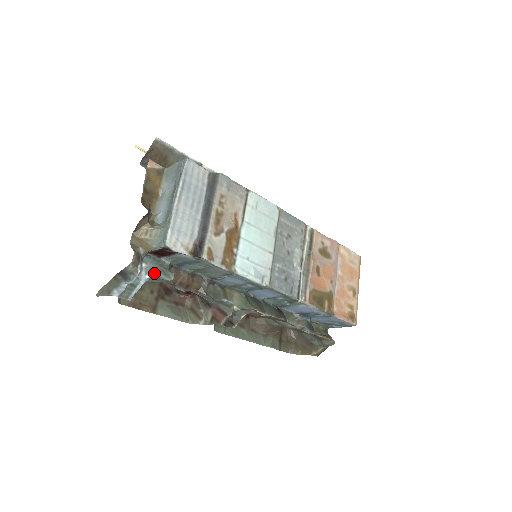
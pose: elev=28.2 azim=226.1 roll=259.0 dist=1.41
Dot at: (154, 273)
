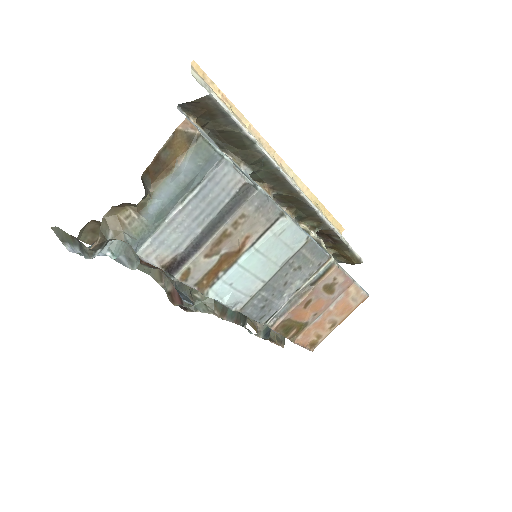
Dot at: (118, 254)
